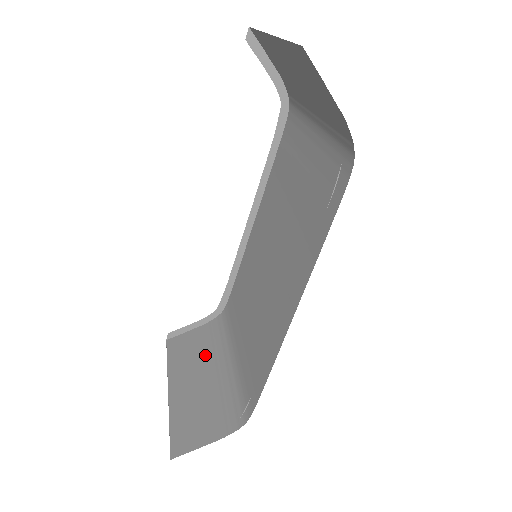
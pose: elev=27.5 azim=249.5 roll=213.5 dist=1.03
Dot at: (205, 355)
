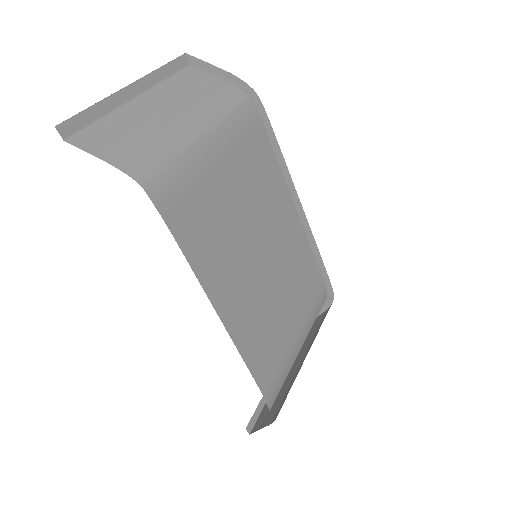
Dot at: (309, 342)
